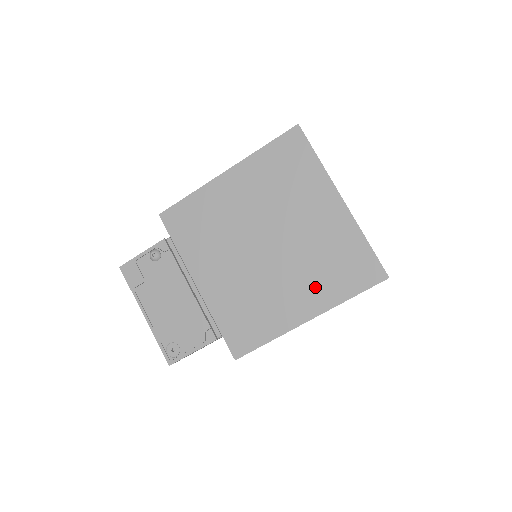
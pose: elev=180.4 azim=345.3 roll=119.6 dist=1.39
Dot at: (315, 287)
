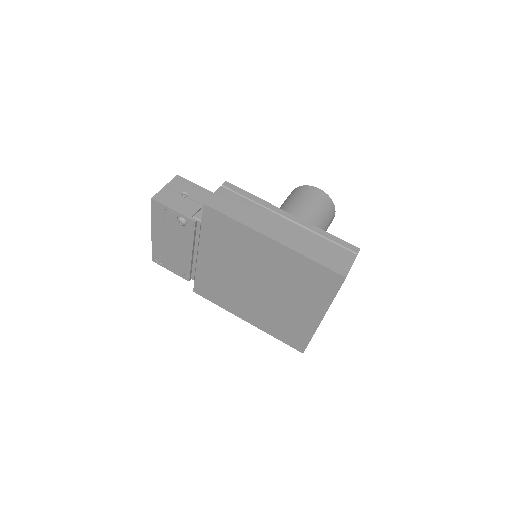
Dot at: (264, 320)
